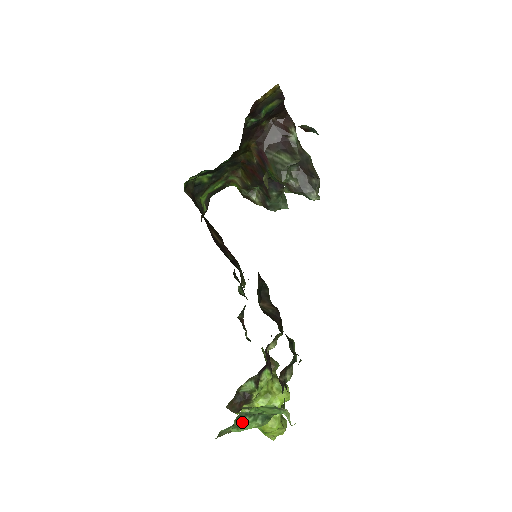
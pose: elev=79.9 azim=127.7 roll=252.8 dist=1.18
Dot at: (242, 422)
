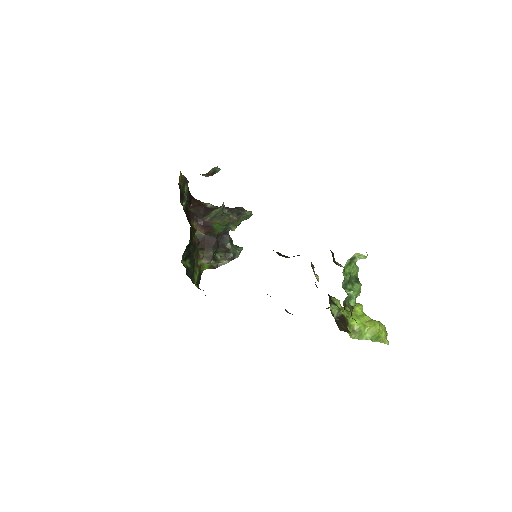
Dot at: (349, 291)
